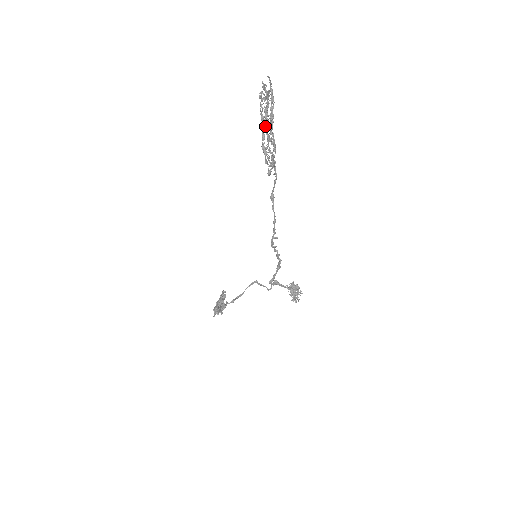
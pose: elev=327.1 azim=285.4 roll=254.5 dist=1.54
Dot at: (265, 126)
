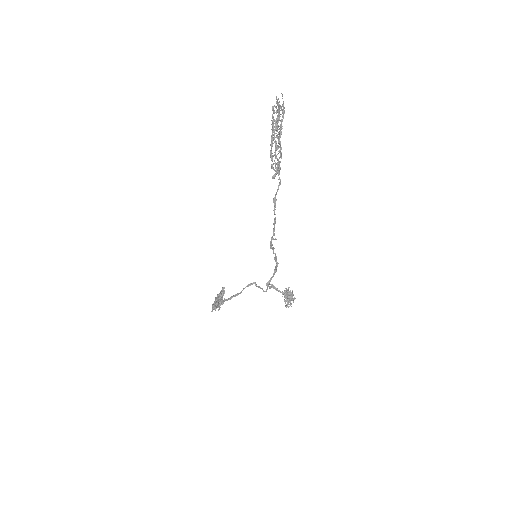
Dot at: (274, 135)
